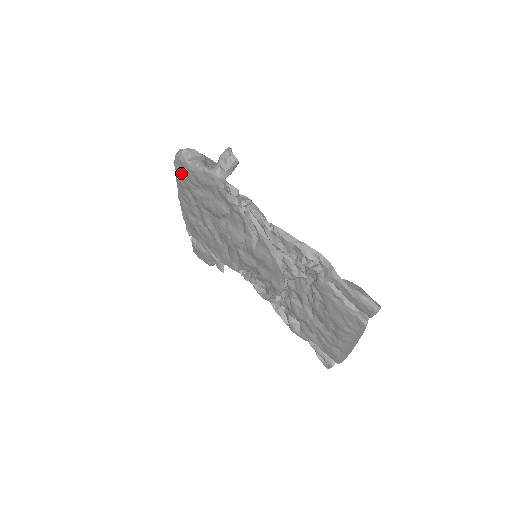
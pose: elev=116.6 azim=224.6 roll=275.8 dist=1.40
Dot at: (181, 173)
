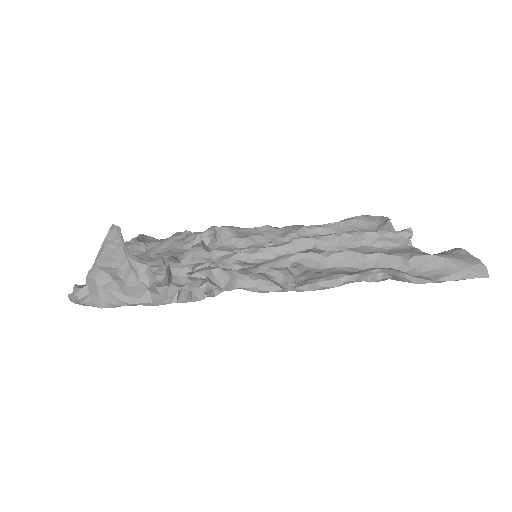
Dot at: occluded
